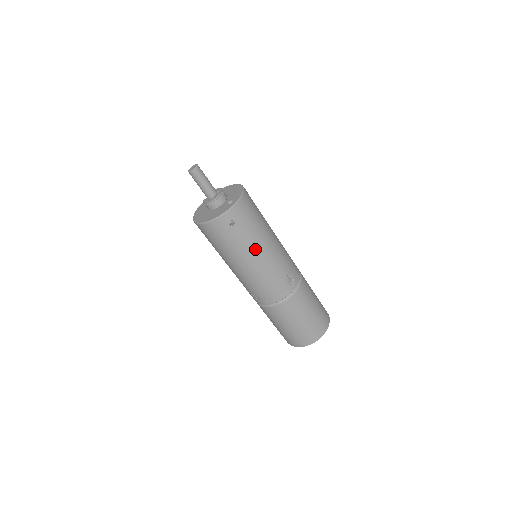
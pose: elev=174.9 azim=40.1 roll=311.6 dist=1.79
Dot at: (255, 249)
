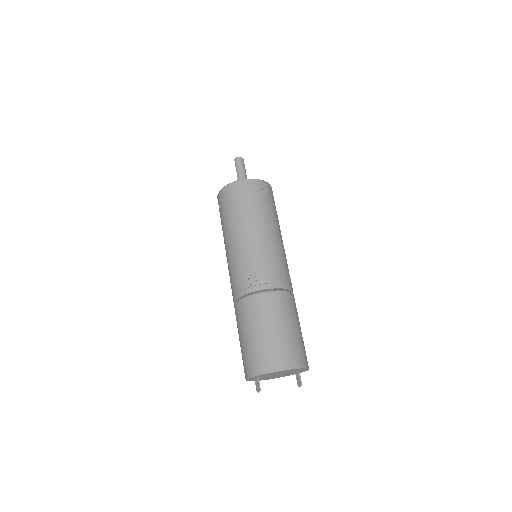
Dot at: (274, 224)
